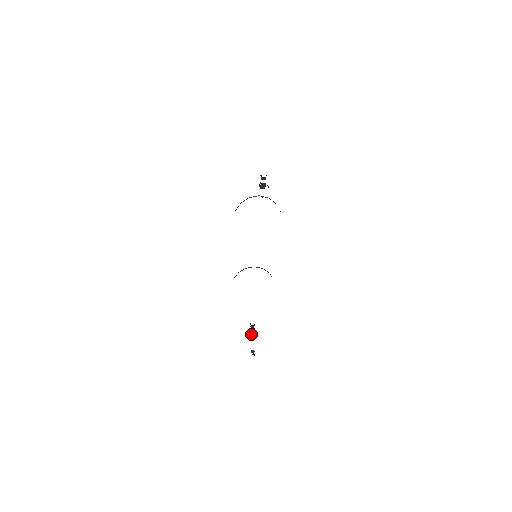
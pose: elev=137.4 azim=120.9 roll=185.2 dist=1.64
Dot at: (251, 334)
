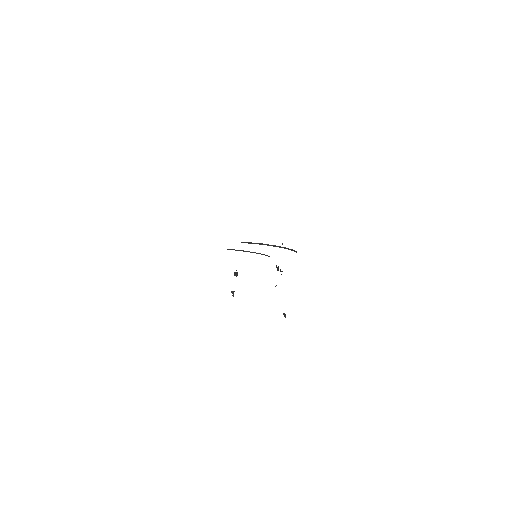
Dot at: (235, 274)
